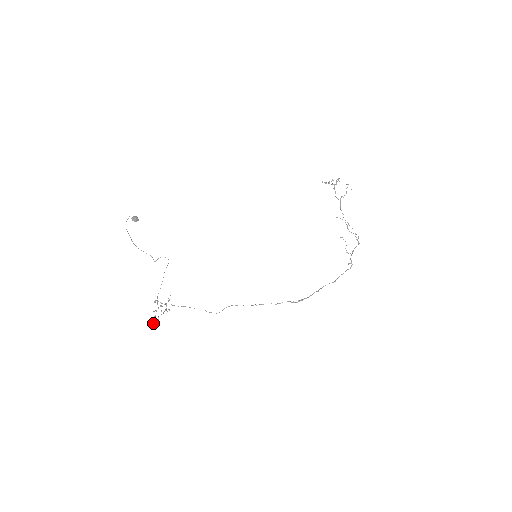
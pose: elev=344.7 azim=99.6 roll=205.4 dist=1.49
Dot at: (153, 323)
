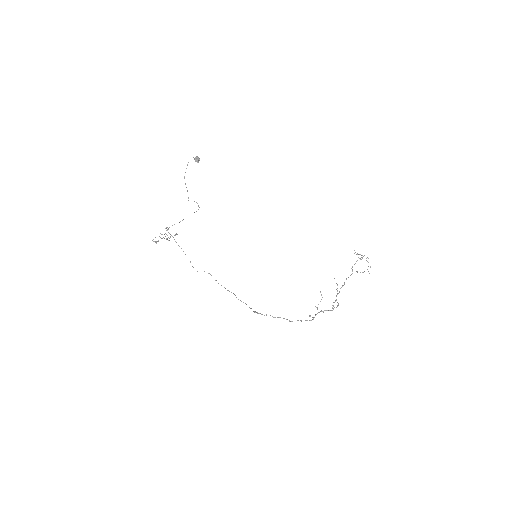
Dot at: occluded
